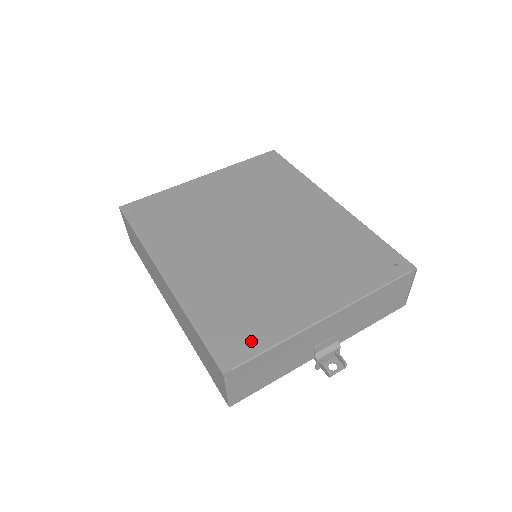
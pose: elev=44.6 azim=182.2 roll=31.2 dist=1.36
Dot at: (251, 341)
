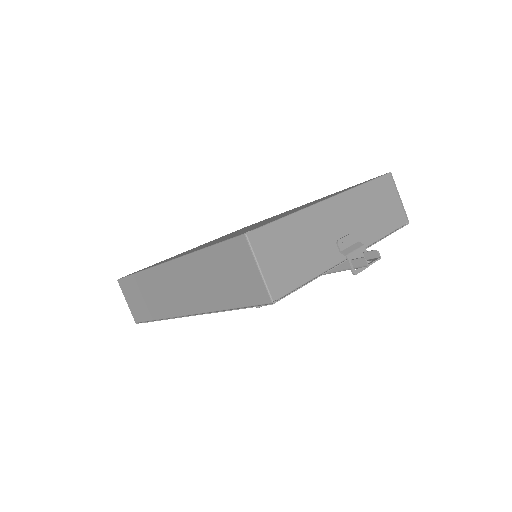
Dot at: occluded
